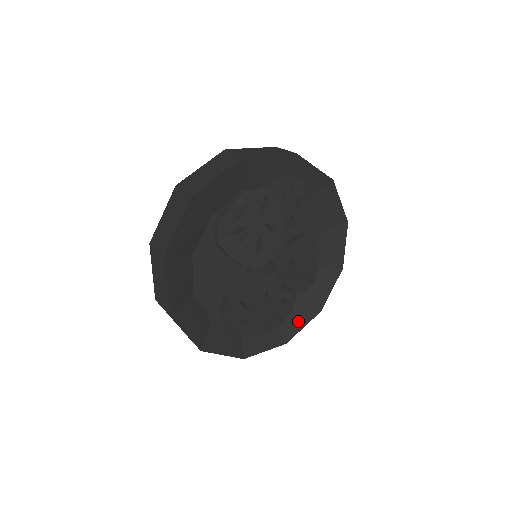
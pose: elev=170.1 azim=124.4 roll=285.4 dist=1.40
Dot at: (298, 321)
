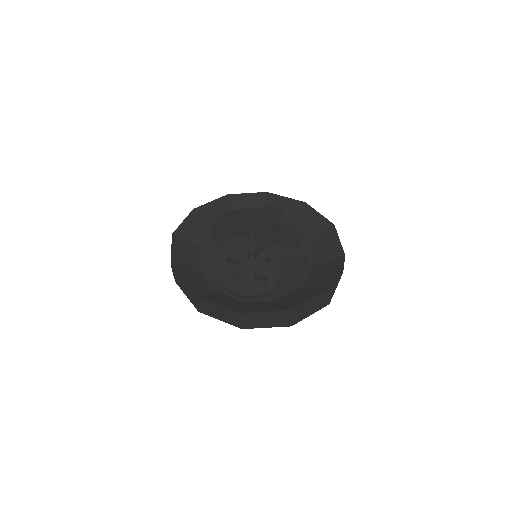
Dot at: (306, 297)
